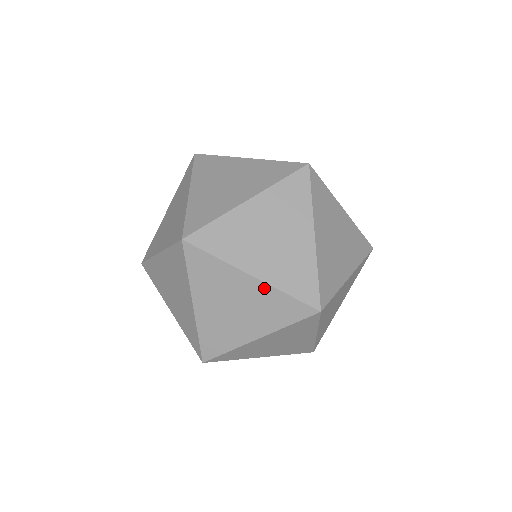
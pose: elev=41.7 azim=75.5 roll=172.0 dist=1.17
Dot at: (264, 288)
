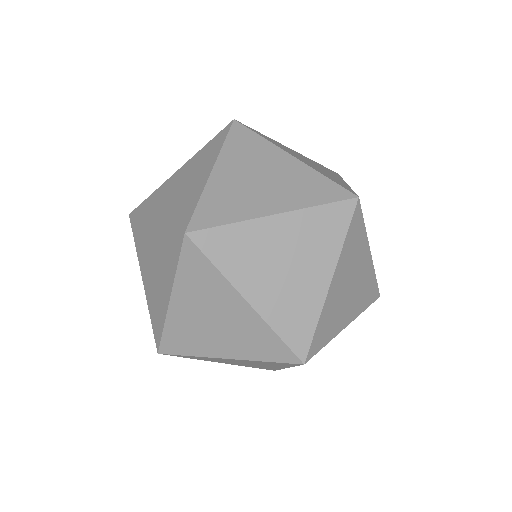
Dot at: (191, 161)
